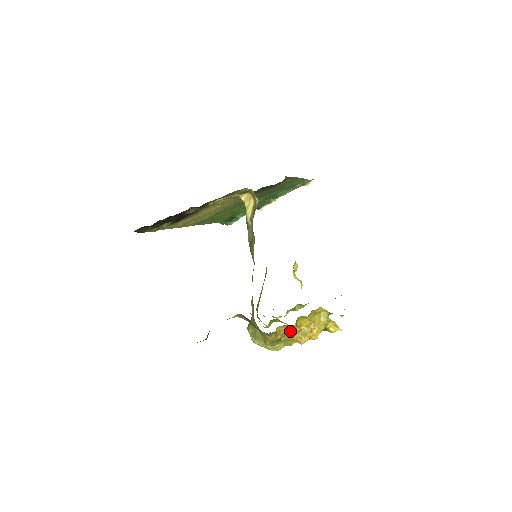
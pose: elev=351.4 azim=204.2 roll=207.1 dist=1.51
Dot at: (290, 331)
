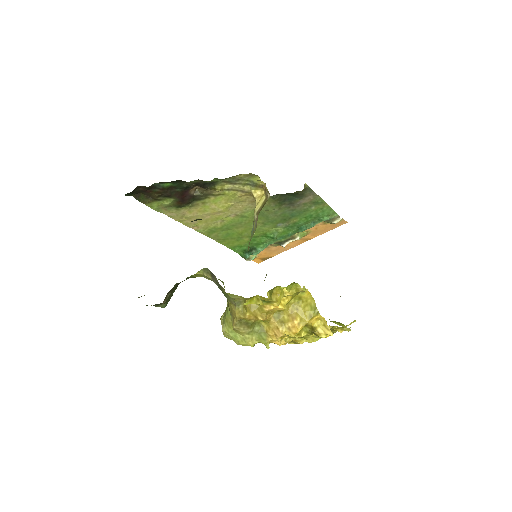
Dot at: (263, 309)
